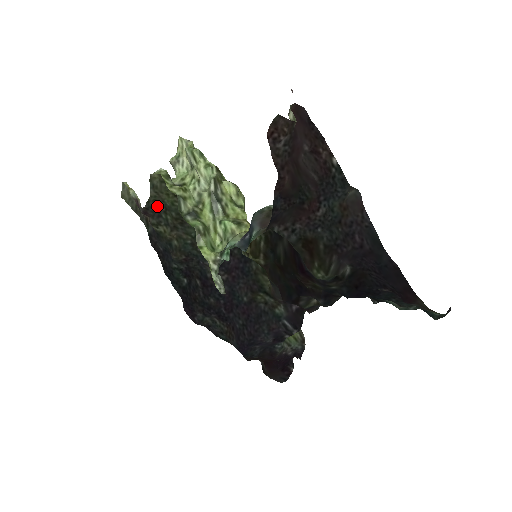
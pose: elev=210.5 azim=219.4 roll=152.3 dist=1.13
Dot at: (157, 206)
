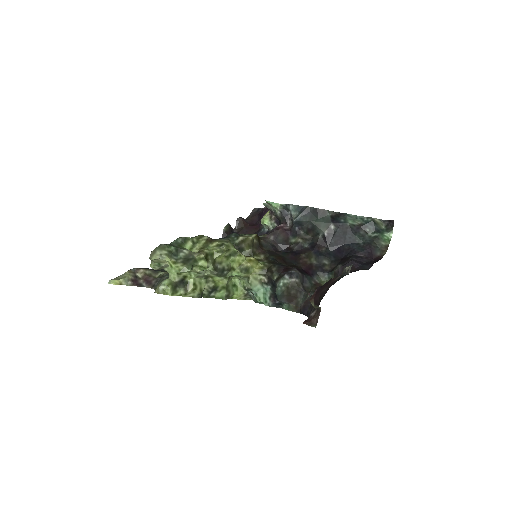
Dot at: (160, 281)
